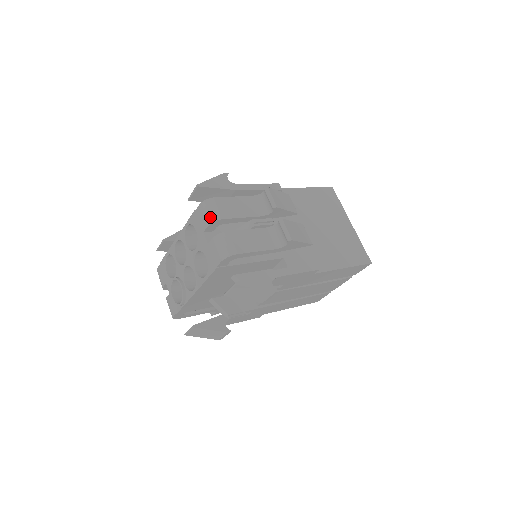
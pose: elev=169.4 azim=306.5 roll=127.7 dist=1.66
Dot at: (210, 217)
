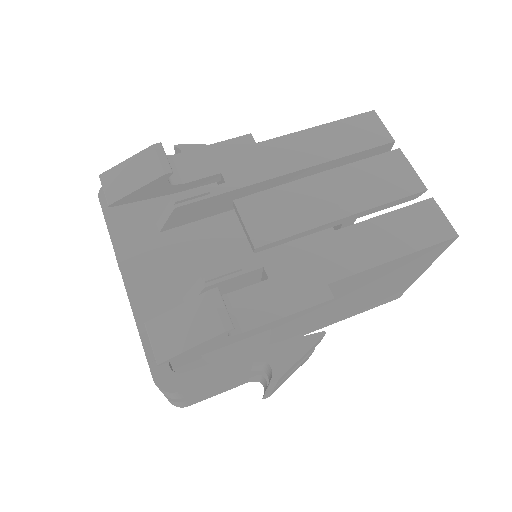
Dot at: occluded
